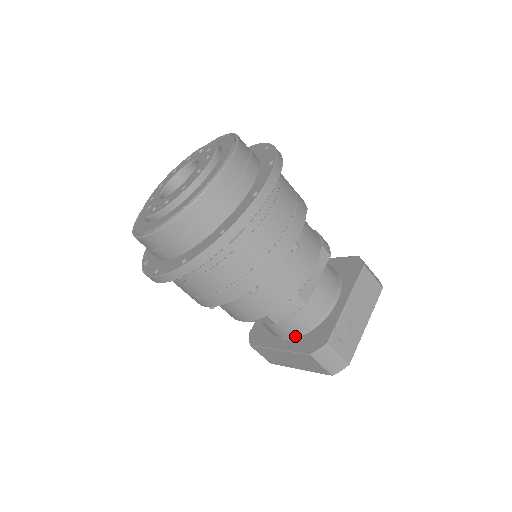
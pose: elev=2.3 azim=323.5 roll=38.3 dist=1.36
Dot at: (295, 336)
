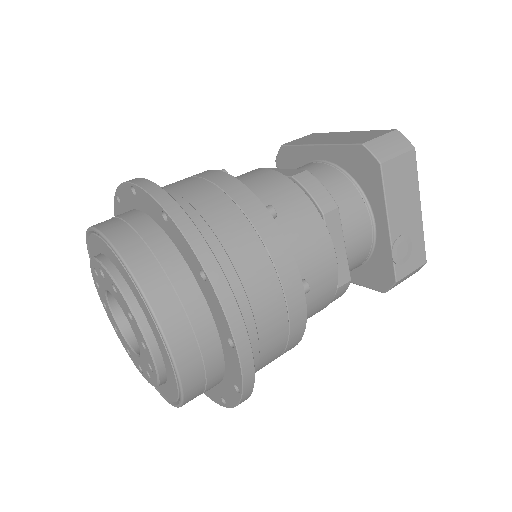
Dot at: occluded
